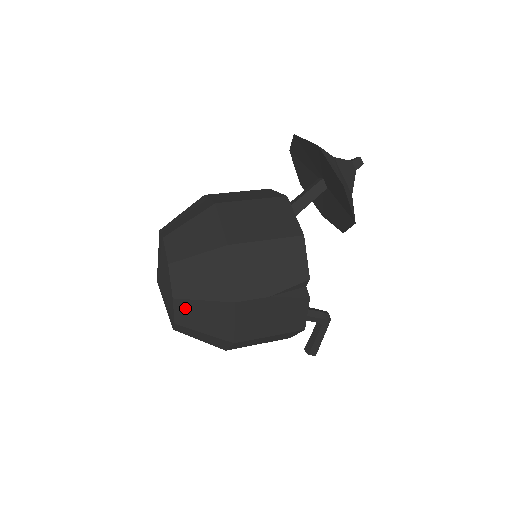
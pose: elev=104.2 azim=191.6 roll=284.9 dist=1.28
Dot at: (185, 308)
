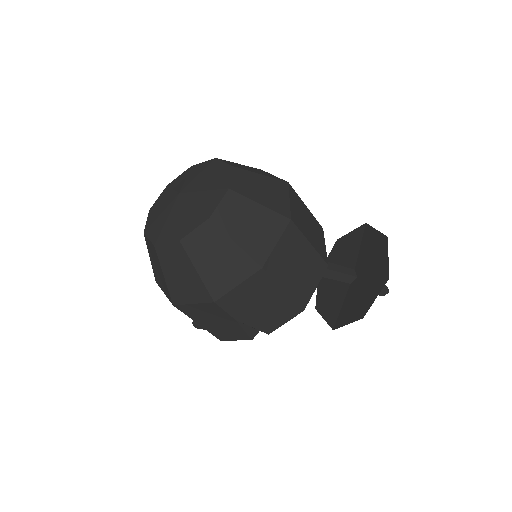
Dot at: (177, 254)
